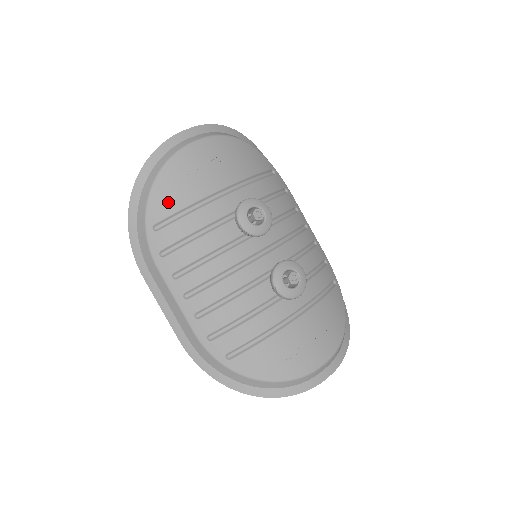
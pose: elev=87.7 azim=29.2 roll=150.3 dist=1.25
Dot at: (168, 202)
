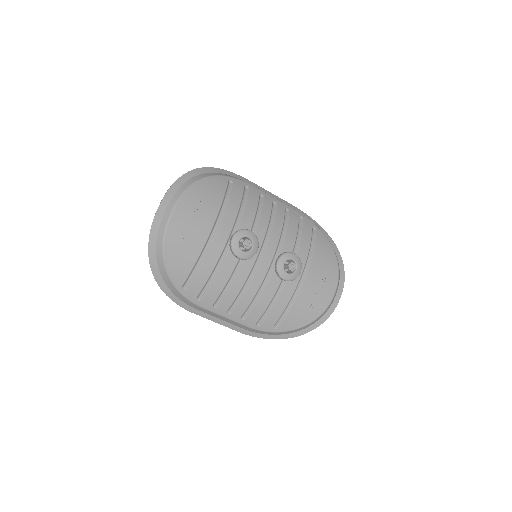
Dot at: (182, 268)
